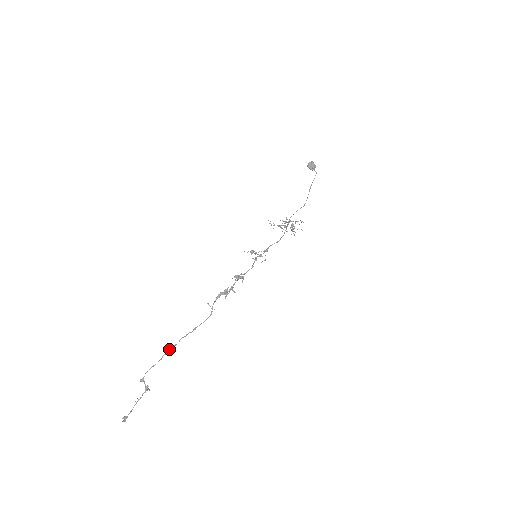
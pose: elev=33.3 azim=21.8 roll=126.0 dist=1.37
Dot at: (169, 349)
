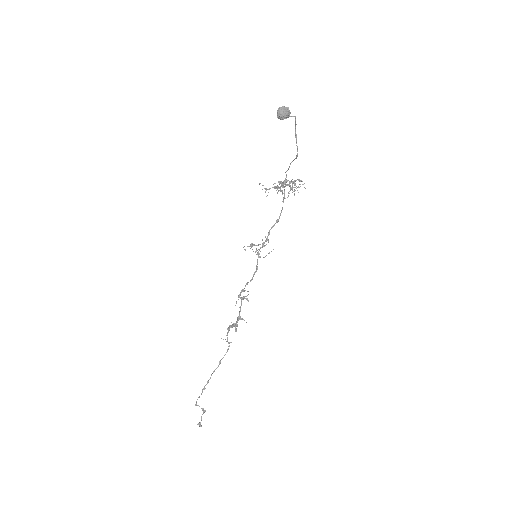
Dot at: (204, 386)
